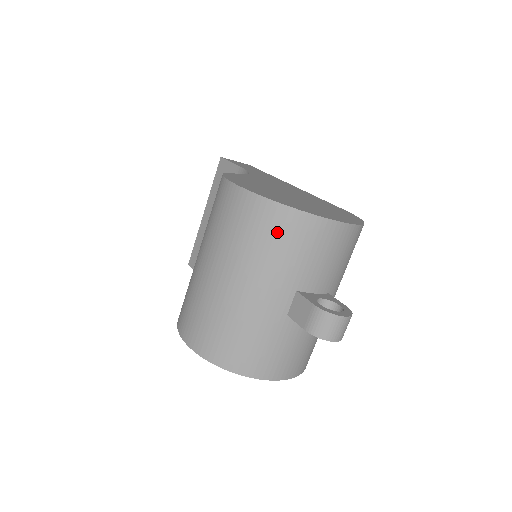
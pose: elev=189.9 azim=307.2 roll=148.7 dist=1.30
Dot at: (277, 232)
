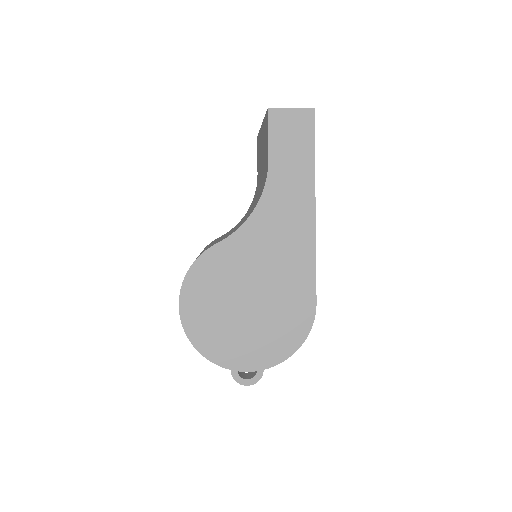
Dot at: occluded
